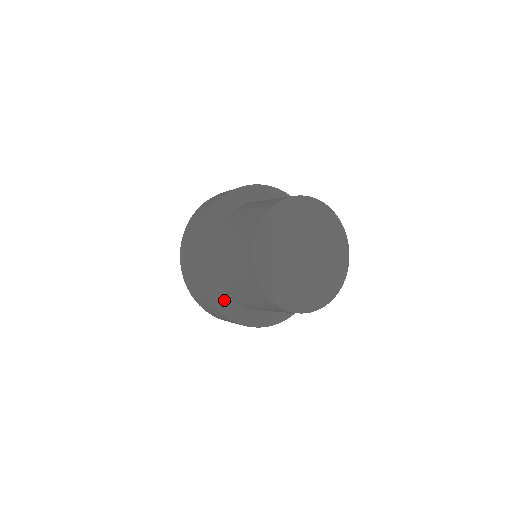
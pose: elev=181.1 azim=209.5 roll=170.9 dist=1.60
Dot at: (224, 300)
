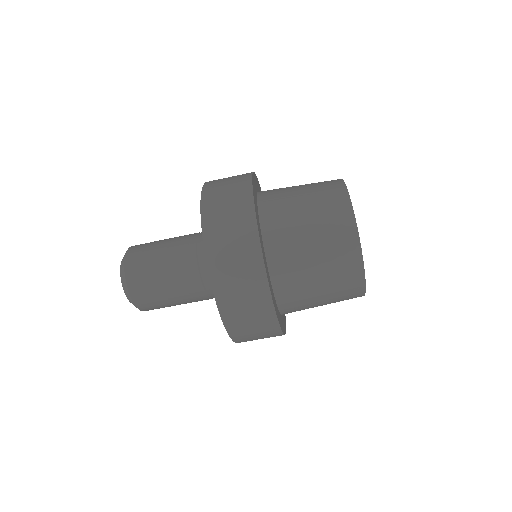
Dot at: (274, 300)
